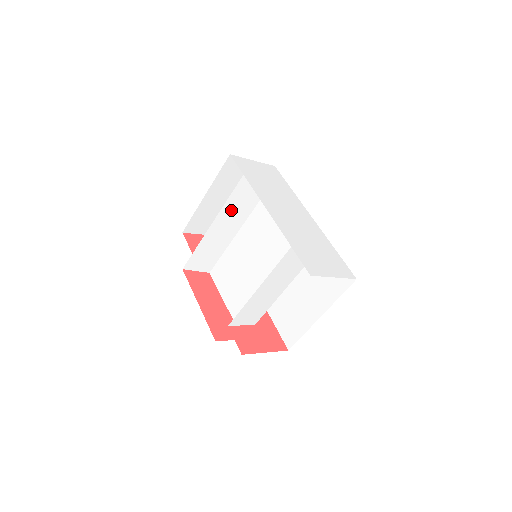
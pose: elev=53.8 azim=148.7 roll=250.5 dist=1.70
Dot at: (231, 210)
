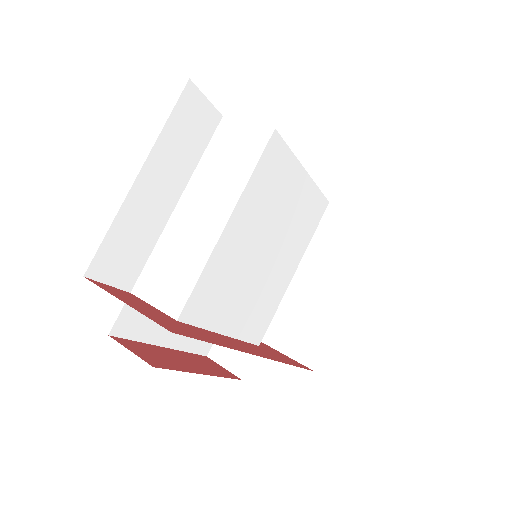
Dot at: occluded
